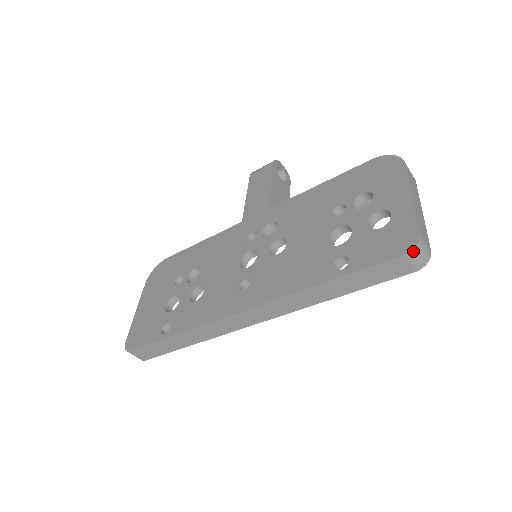
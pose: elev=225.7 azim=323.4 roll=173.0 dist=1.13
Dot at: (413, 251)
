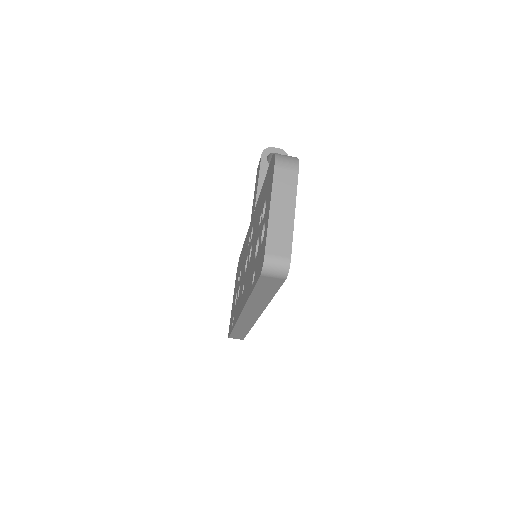
Dot at: (264, 271)
